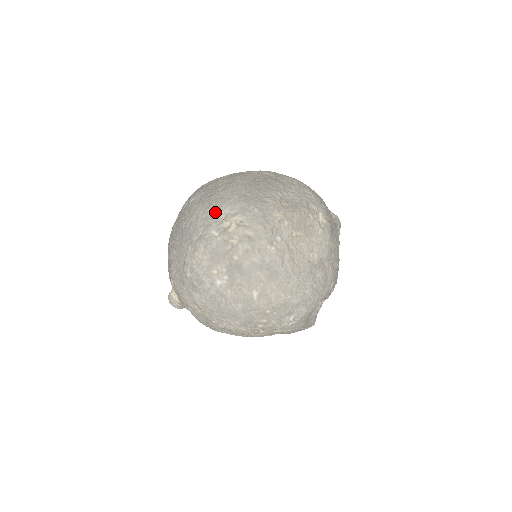
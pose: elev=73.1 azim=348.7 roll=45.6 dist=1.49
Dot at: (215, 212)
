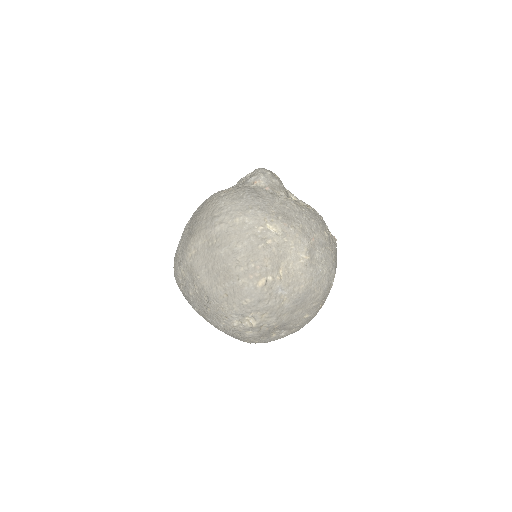
Dot at: (230, 323)
